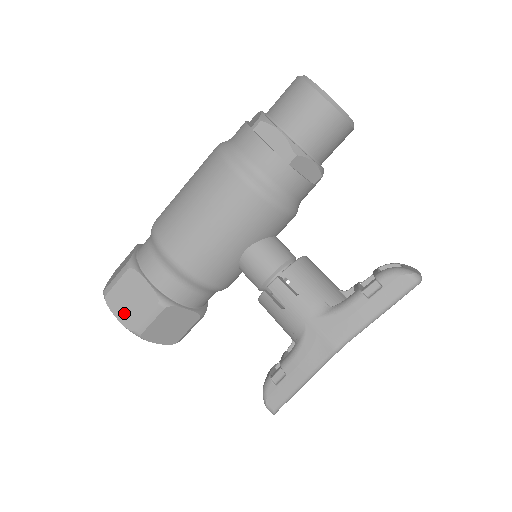
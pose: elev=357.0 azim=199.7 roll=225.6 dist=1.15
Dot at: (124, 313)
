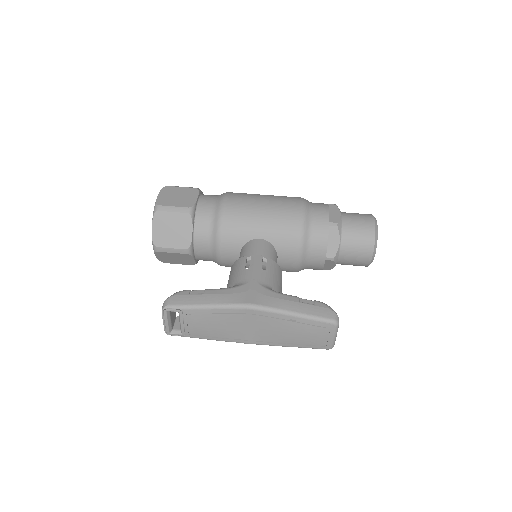
Dot at: (165, 197)
